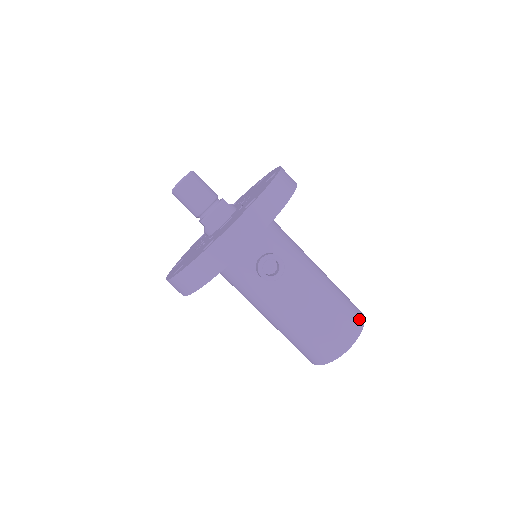
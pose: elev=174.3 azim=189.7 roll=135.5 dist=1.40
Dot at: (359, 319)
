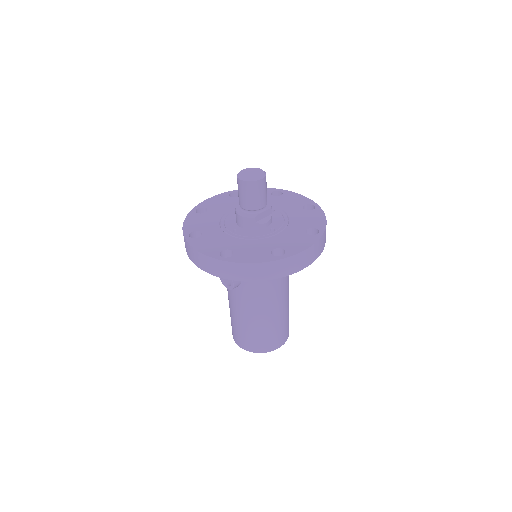
Dot at: (262, 349)
